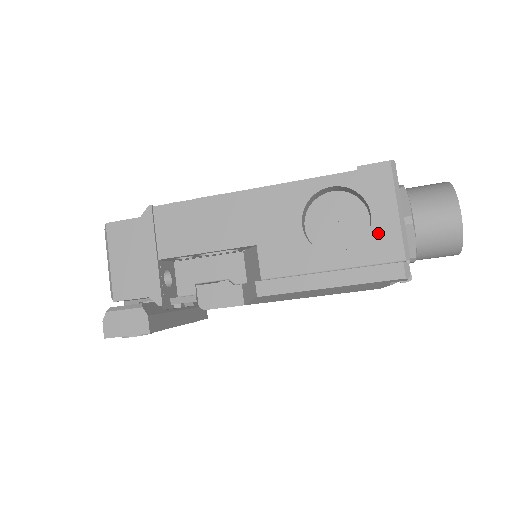
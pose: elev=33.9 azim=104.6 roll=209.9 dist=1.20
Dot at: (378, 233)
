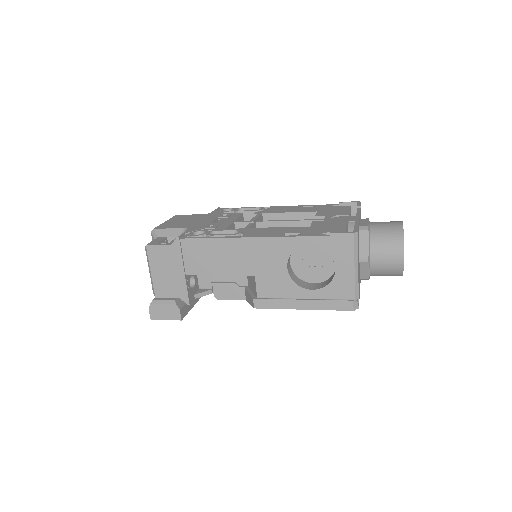
Dot at: (339, 280)
